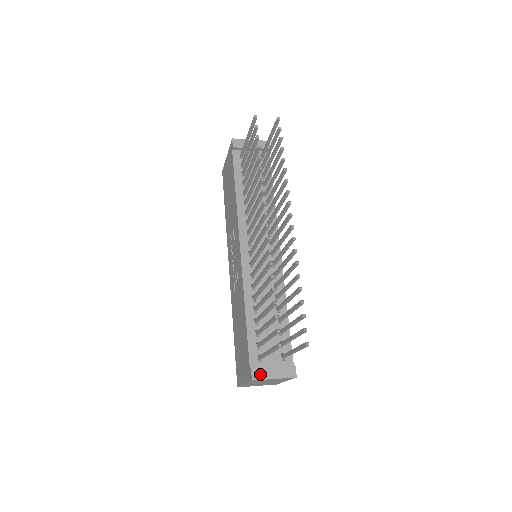
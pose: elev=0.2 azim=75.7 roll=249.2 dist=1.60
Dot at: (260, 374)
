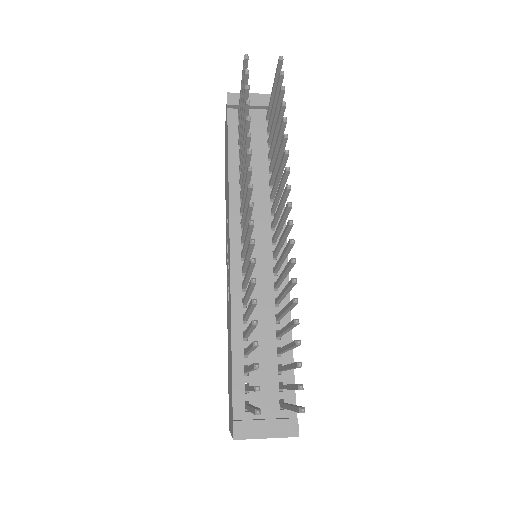
Dot at: (246, 431)
